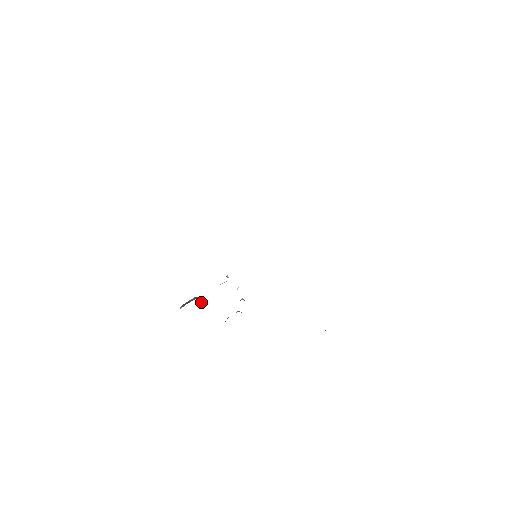
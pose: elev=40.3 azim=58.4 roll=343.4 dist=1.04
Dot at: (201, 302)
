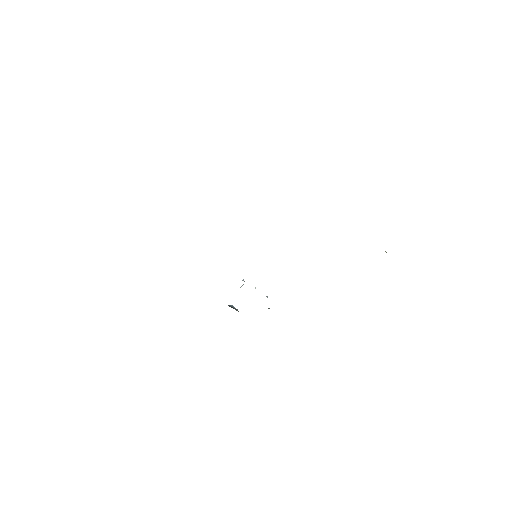
Dot at: occluded
